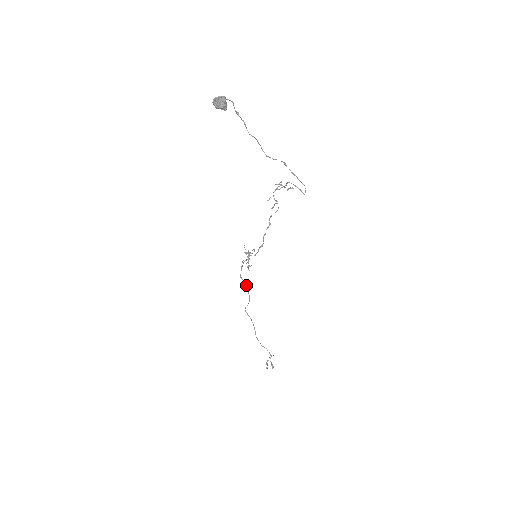
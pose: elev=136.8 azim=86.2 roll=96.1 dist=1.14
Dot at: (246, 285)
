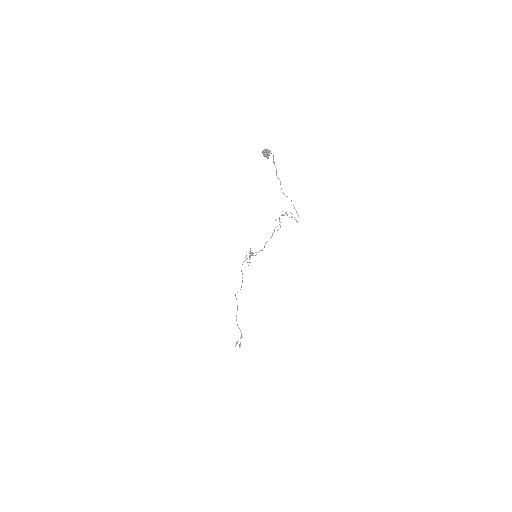
Dot at: occluded
